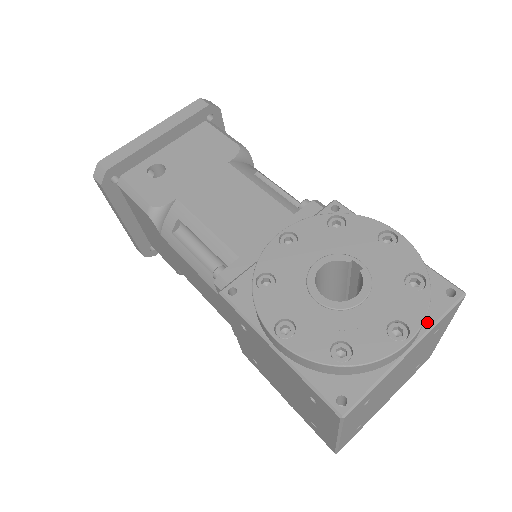
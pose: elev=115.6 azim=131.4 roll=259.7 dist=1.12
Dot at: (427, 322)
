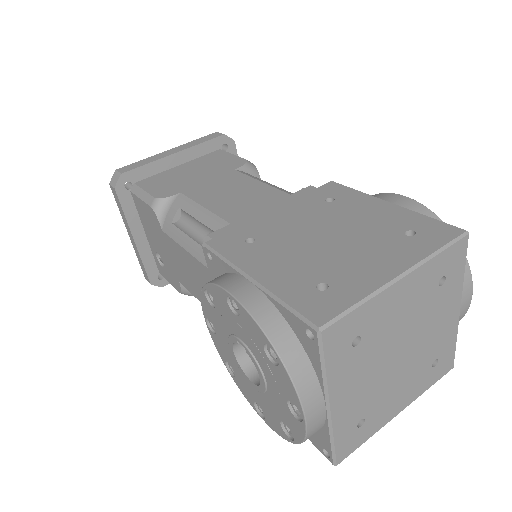
Dot at: (318, 375)
